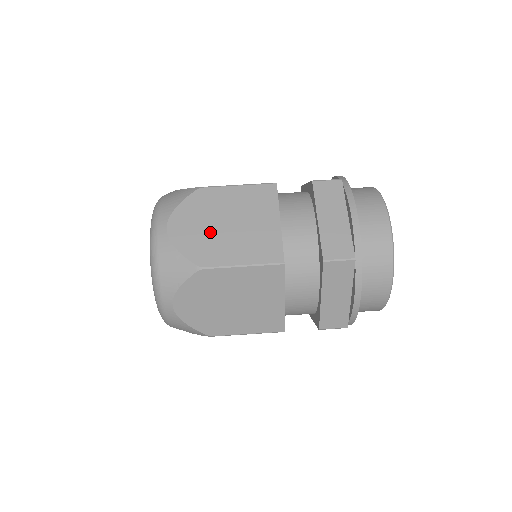
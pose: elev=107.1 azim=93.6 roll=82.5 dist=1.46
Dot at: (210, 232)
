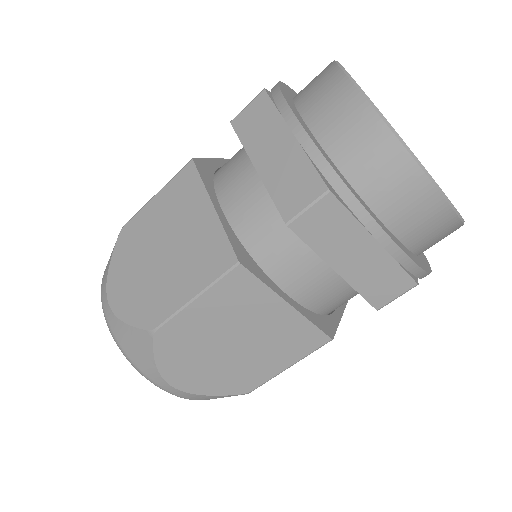
Dot at: (147, 277)
